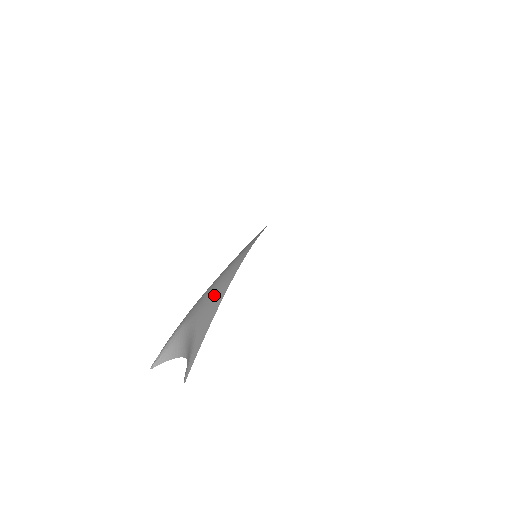
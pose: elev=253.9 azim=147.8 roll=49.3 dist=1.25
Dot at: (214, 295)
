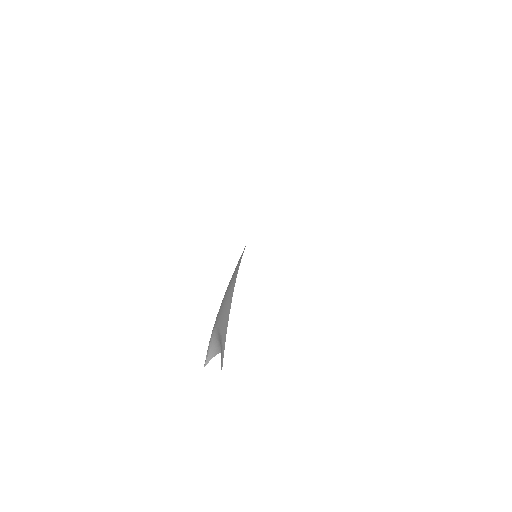
Dot at: (226, 302)
